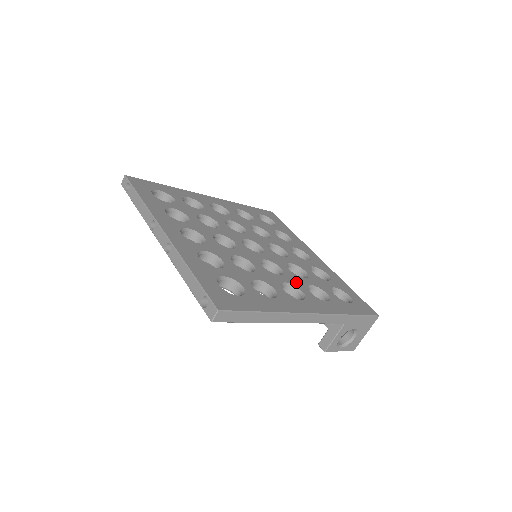
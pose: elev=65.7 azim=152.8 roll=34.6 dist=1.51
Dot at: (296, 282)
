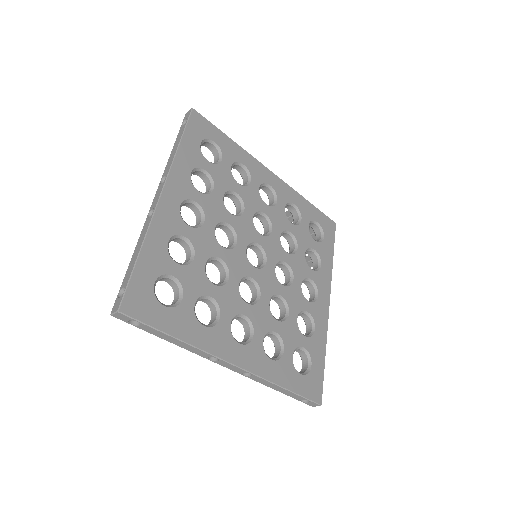
Dot at: (302, 270)
